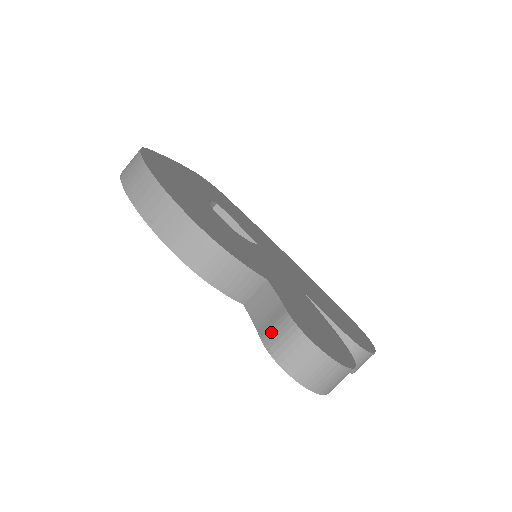
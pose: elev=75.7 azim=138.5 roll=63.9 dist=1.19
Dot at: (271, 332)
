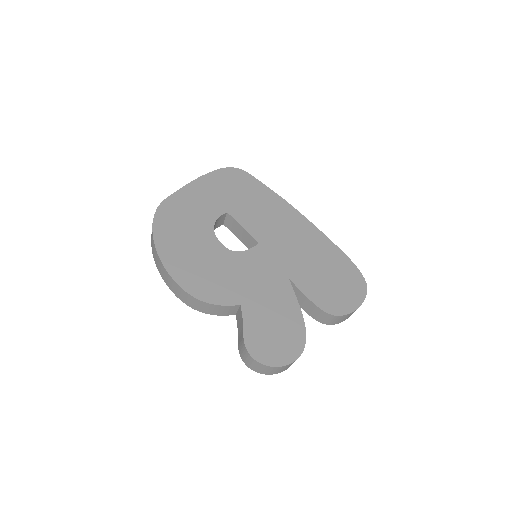
Dot at: (240, 346)
